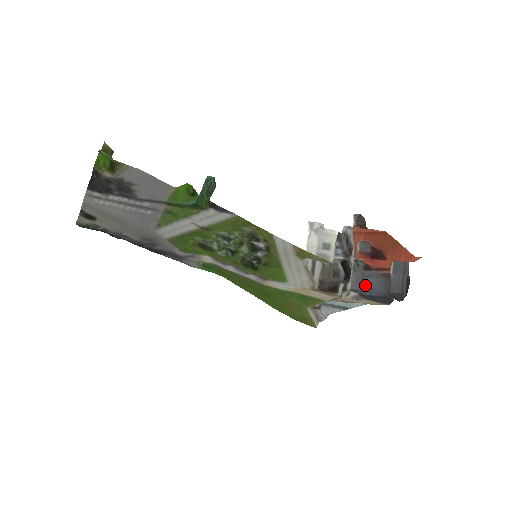
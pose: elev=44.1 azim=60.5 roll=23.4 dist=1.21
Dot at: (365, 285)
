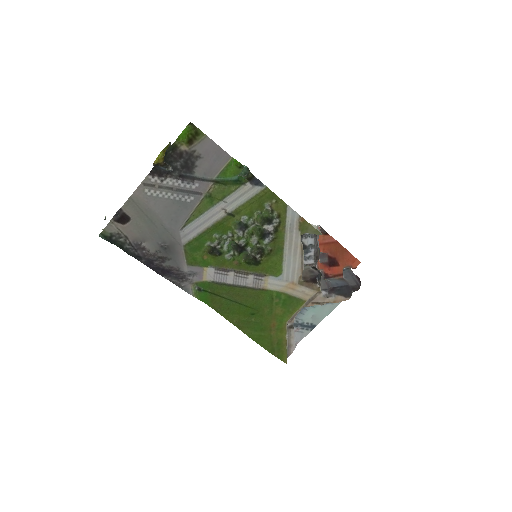
Dot at: (331, 283)
